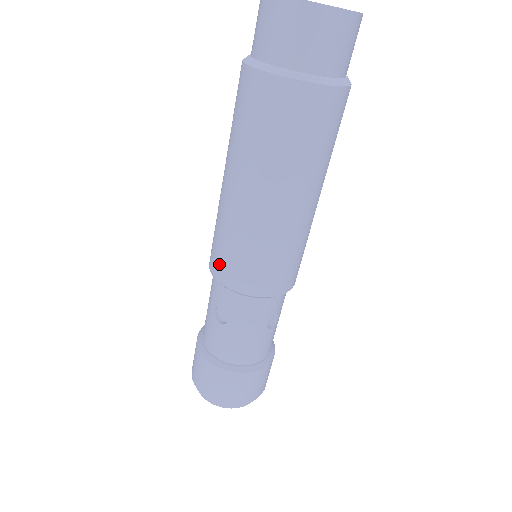
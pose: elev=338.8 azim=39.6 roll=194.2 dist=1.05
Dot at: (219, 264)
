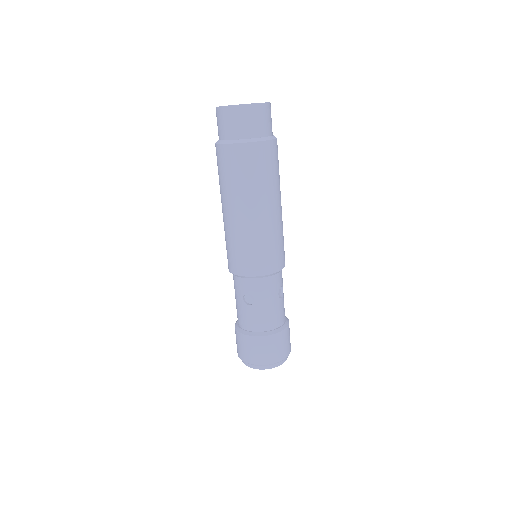
Dot at: (238, 264)
